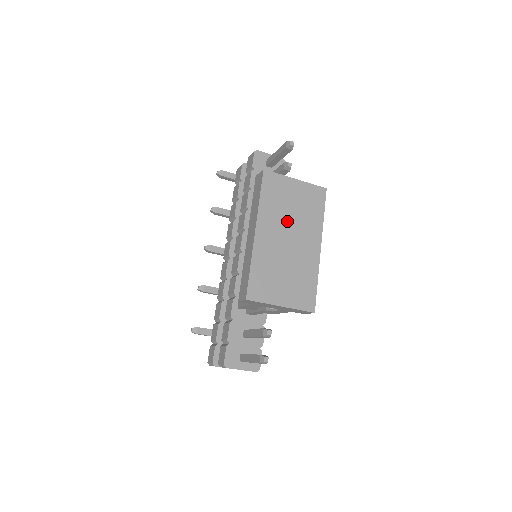
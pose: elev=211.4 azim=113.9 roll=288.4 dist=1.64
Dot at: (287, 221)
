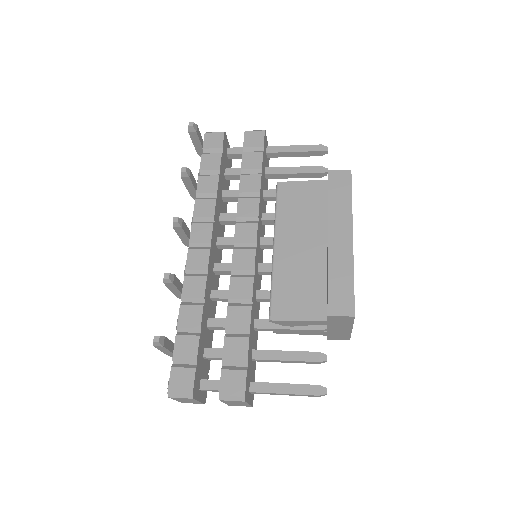
Dot at: occluded
